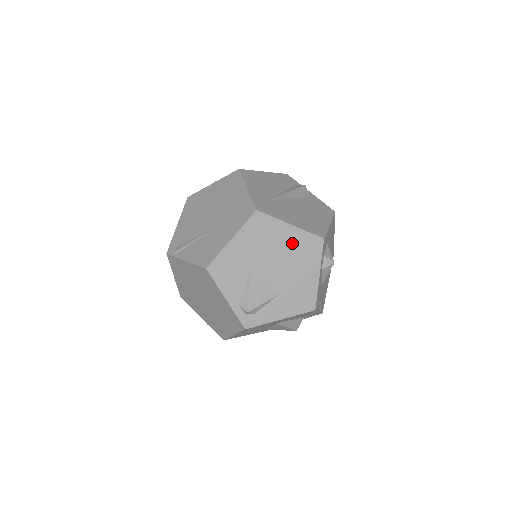
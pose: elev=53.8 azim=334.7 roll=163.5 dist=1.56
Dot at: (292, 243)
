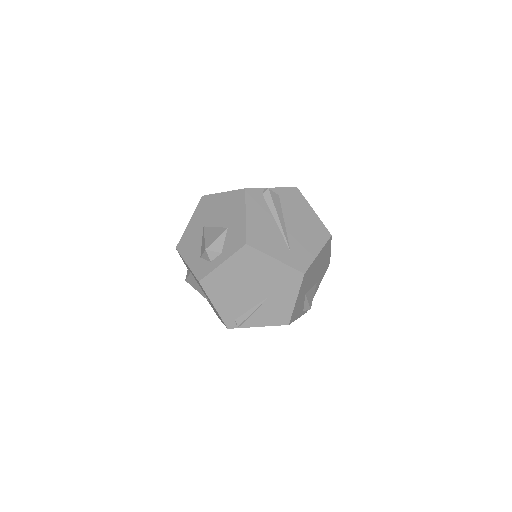
Dot at: (320, 259)
